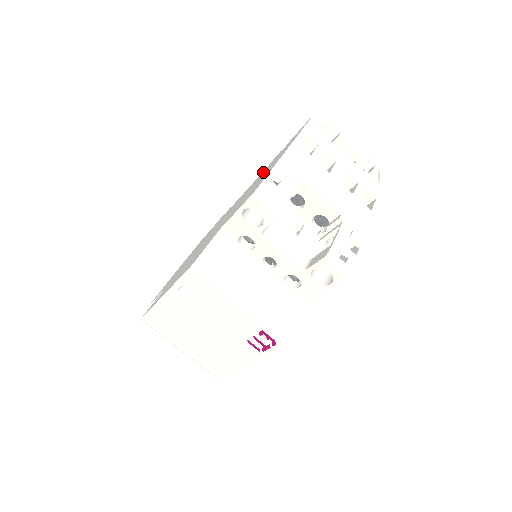
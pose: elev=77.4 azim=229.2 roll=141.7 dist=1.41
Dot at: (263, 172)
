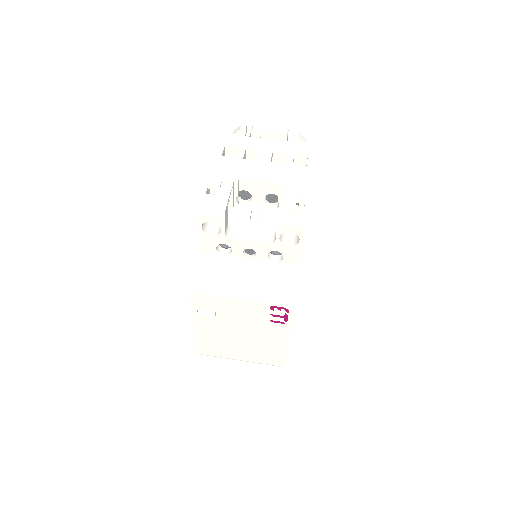
Dot at: occluded
